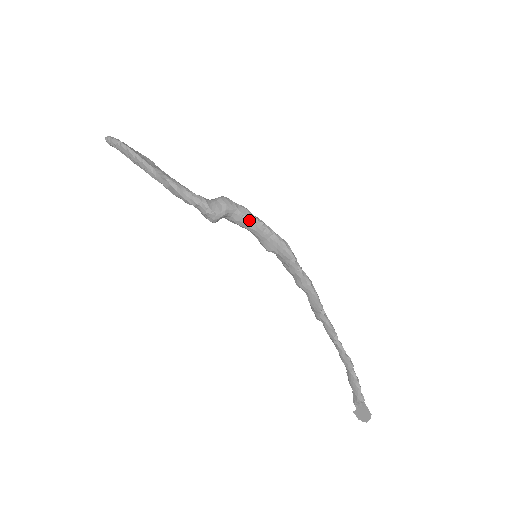
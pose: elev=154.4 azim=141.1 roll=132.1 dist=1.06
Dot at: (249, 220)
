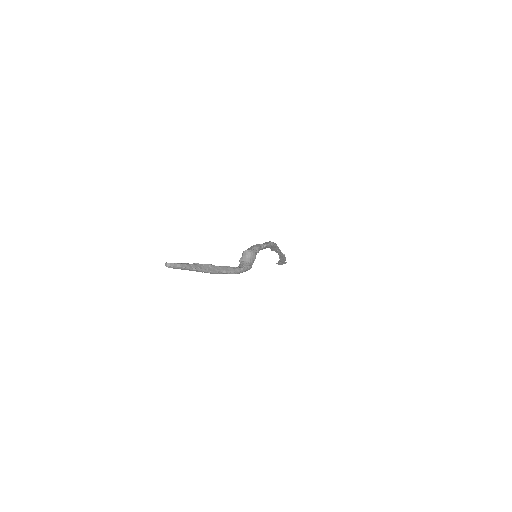
Dot at: occluded
